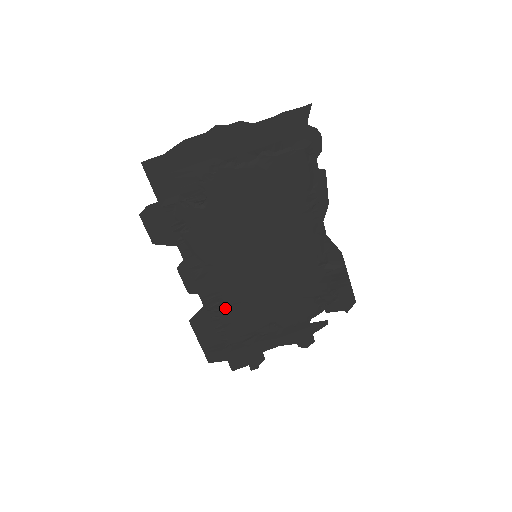
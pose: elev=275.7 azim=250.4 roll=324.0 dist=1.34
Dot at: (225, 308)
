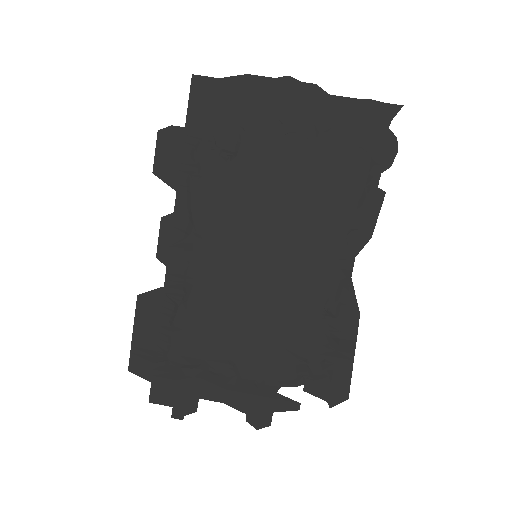
Dot at: (187, 304)
